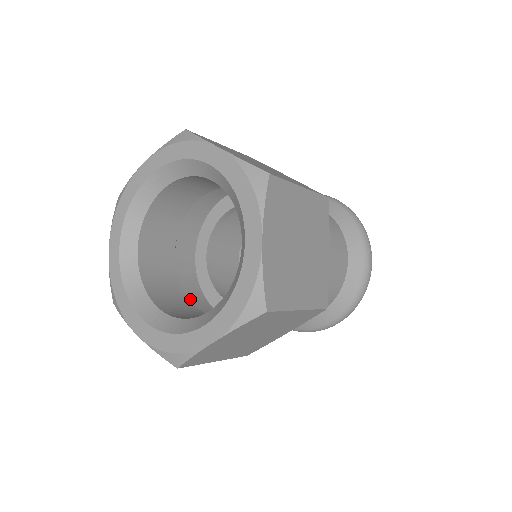
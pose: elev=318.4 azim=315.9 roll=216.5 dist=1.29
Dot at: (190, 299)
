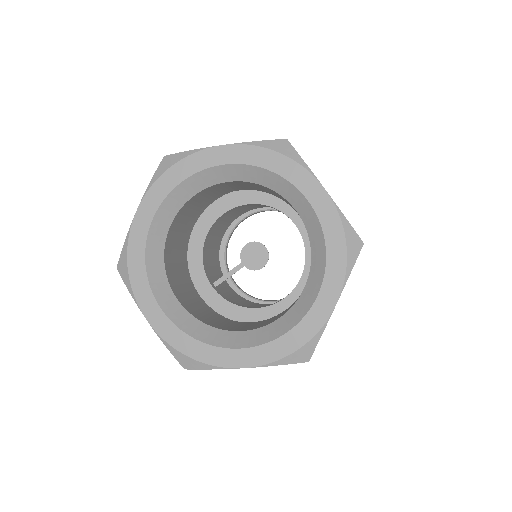
Dot at: occluded
